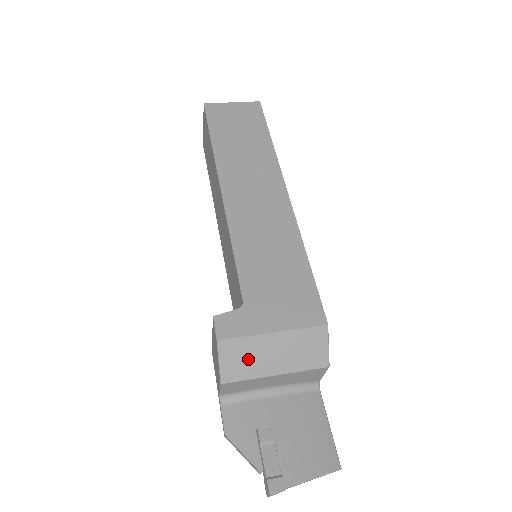
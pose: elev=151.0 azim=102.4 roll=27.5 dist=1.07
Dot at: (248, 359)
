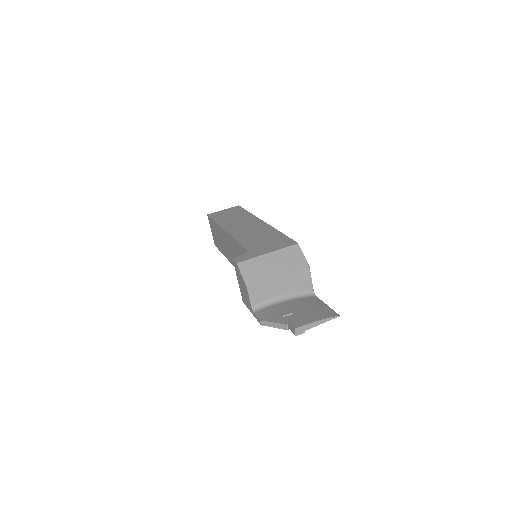
Dot at: (258, 270)
